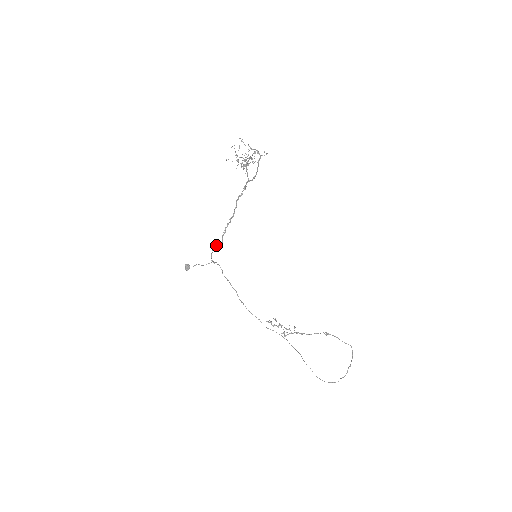
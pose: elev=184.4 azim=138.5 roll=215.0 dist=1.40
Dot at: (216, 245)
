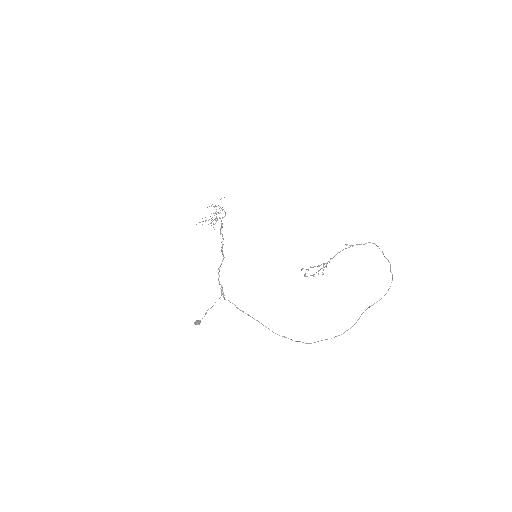
Dot at: (220, 266)
